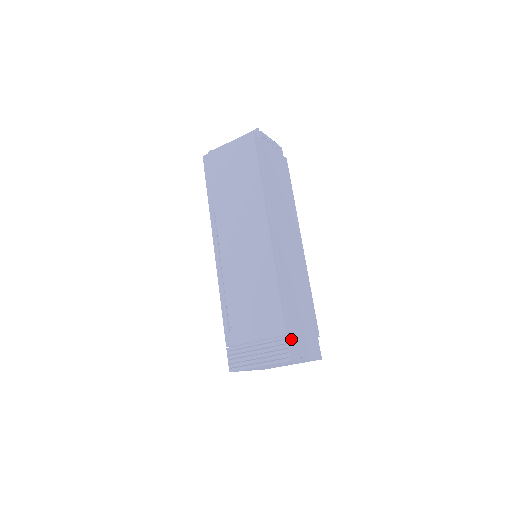
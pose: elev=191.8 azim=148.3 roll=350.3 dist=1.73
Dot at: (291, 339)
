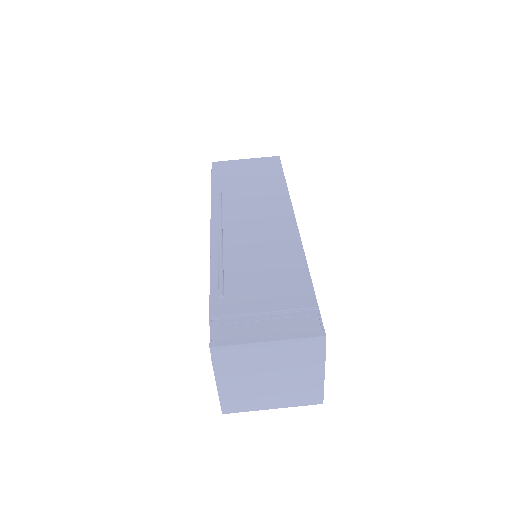
Dot at: occluded
